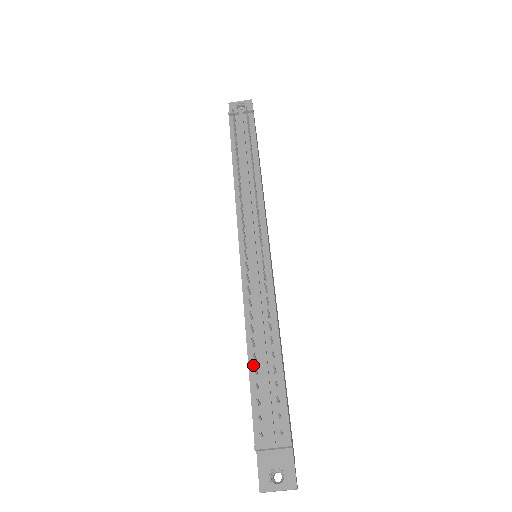
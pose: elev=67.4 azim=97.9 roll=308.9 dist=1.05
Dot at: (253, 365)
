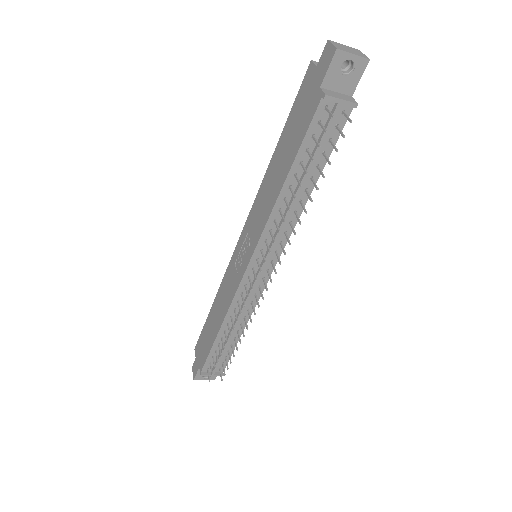
Dot at: (218, 340)
